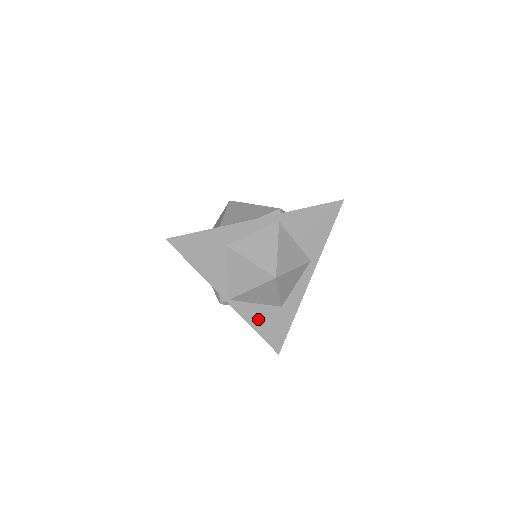
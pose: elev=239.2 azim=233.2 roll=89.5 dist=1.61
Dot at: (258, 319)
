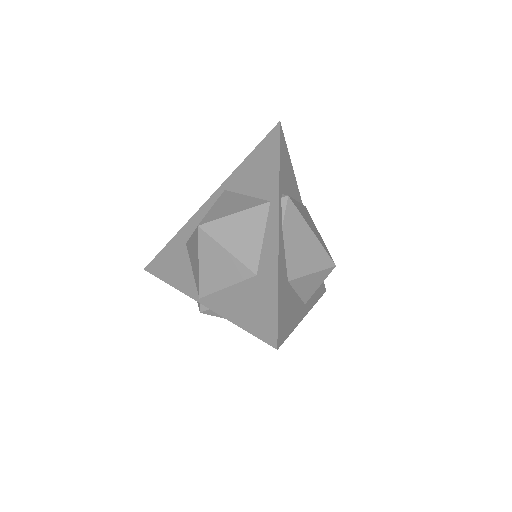
Dot at: (235, 307)
